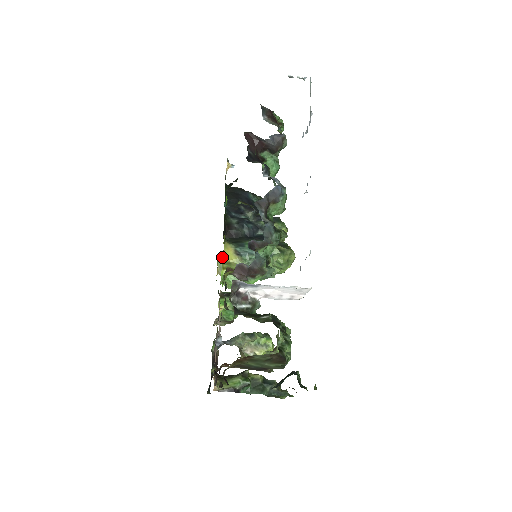
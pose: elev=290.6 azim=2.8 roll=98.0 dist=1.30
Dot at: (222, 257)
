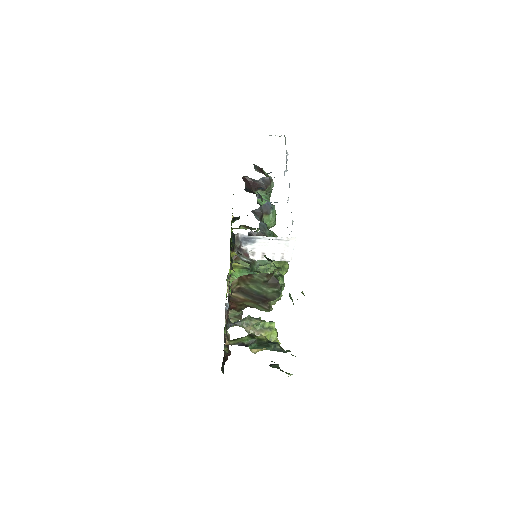
Dot at: occluded
